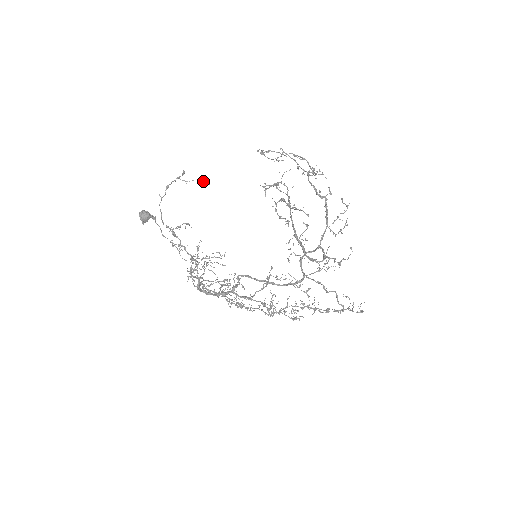
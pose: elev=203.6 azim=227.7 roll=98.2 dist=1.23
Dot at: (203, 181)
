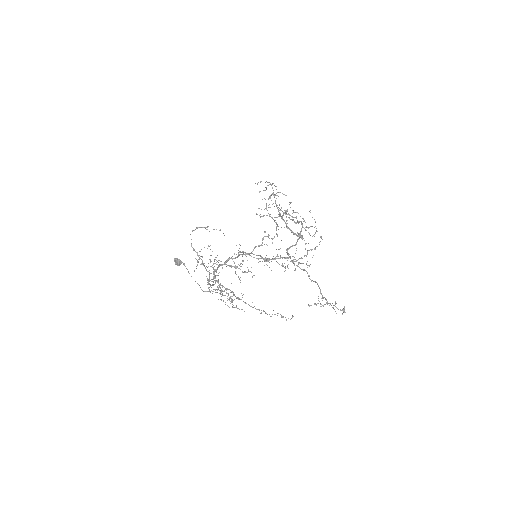
Dot at: occluded
